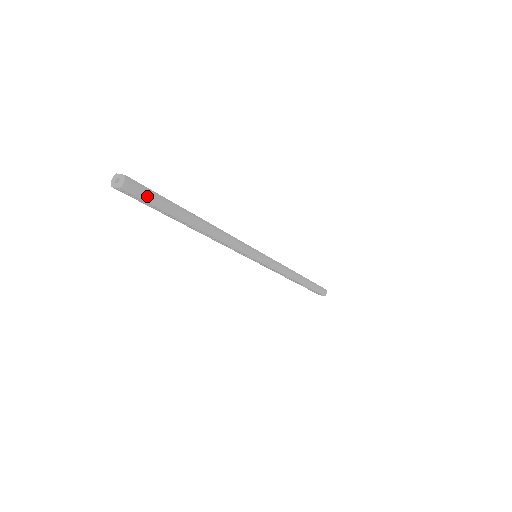
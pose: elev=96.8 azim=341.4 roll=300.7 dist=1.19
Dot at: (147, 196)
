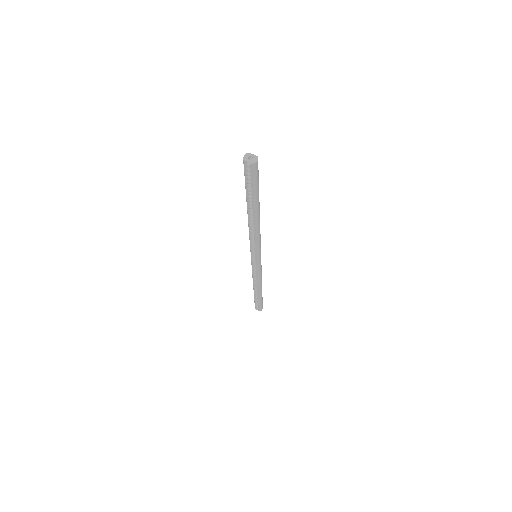
Dot at: (257, 177)
